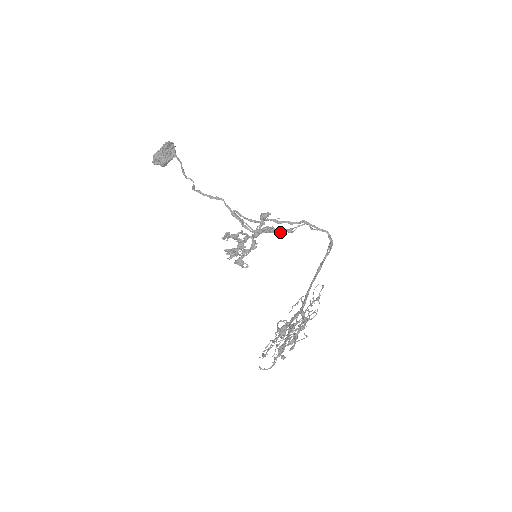
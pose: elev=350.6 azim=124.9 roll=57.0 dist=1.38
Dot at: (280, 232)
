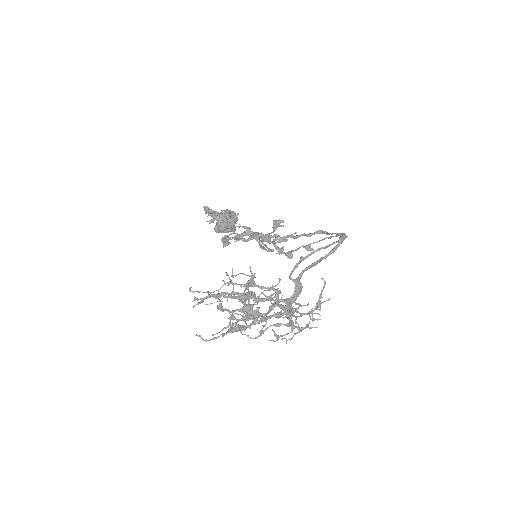
Dot at: occluded
